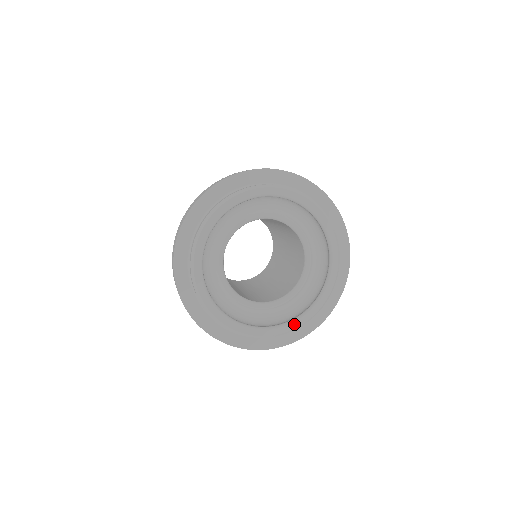
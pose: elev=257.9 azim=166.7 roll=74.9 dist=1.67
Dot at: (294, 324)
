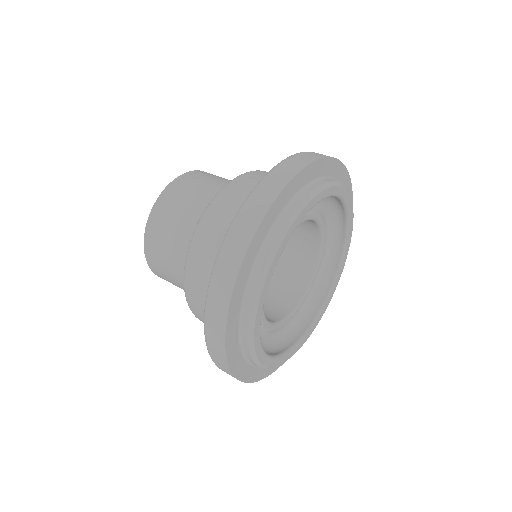
Dot at: (334, 288)
